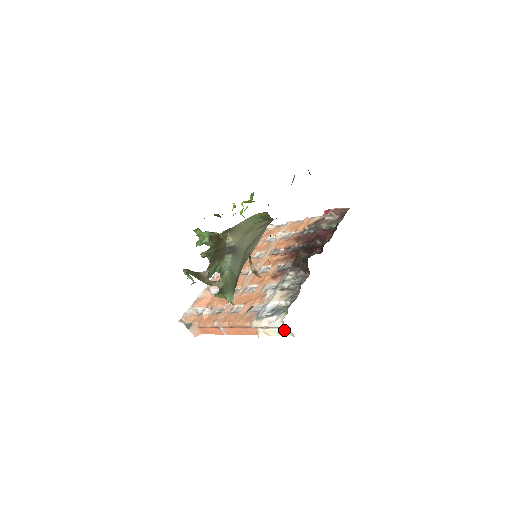
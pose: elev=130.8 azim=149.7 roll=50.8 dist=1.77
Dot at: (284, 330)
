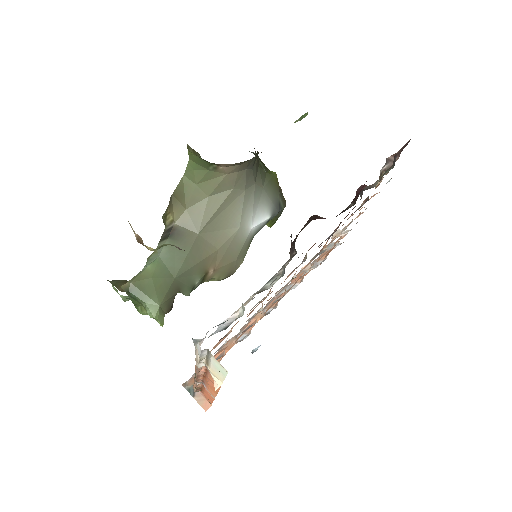
Dot at: (213, 359)
